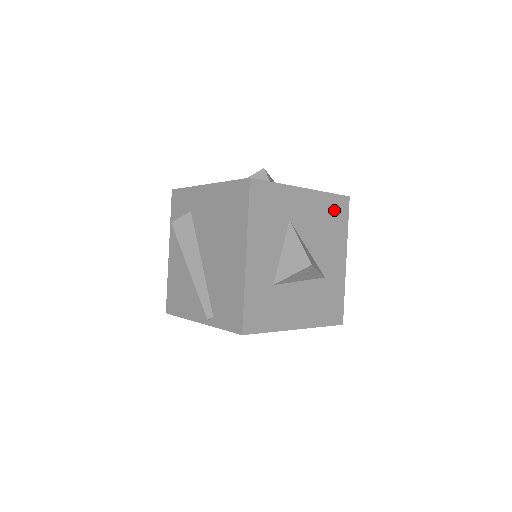
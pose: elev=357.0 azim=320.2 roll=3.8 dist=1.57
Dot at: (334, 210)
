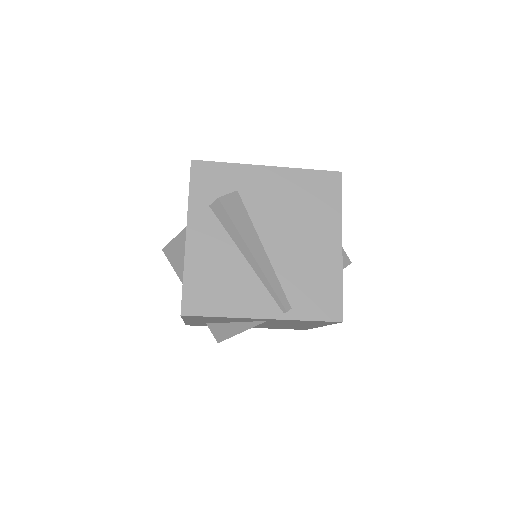
Dot at: occluded
